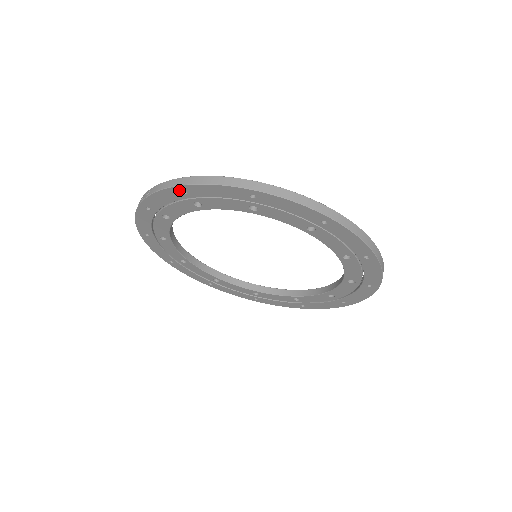
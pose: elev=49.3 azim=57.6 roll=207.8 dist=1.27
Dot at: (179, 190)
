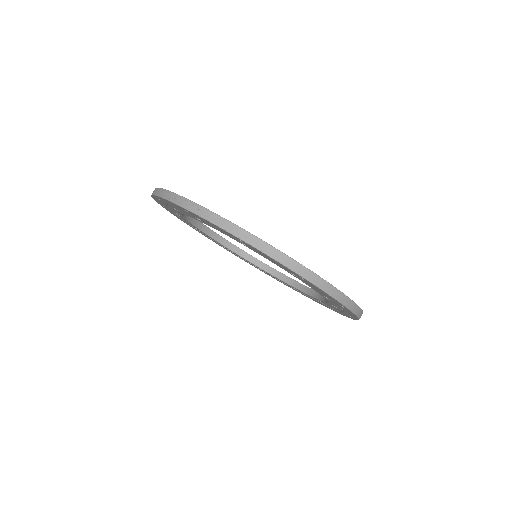
Dot at: (237, 238)
